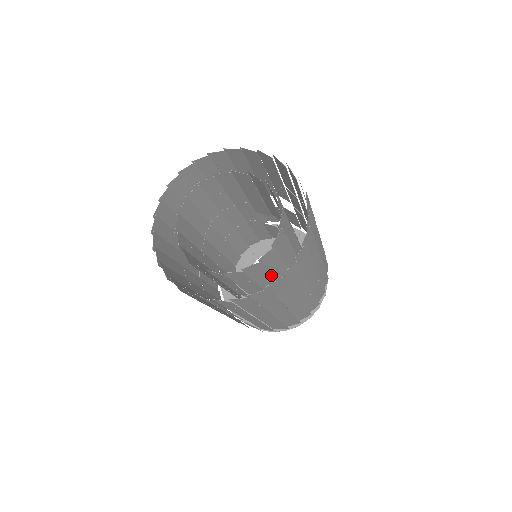
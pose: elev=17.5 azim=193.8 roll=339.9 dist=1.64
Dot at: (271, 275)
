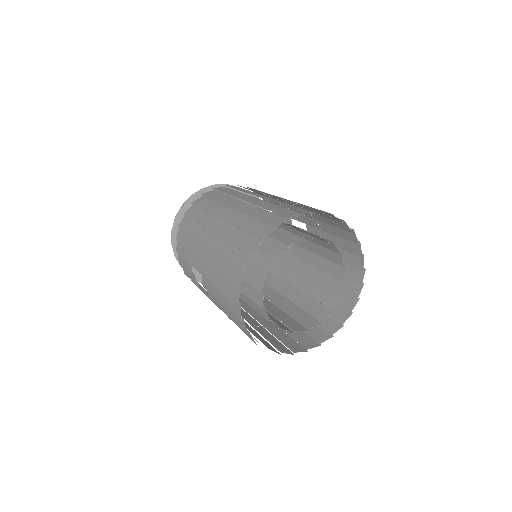
Dot at: (272, 316)
